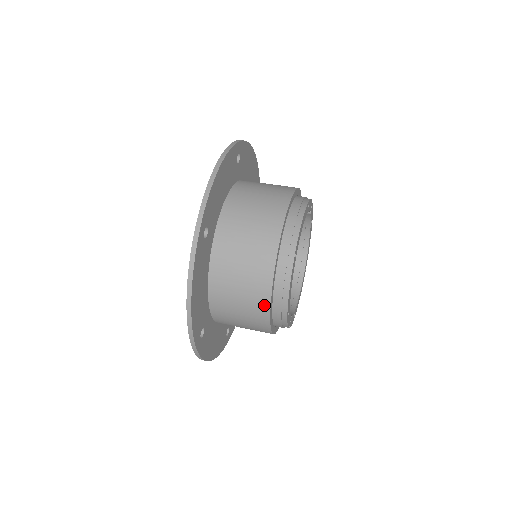
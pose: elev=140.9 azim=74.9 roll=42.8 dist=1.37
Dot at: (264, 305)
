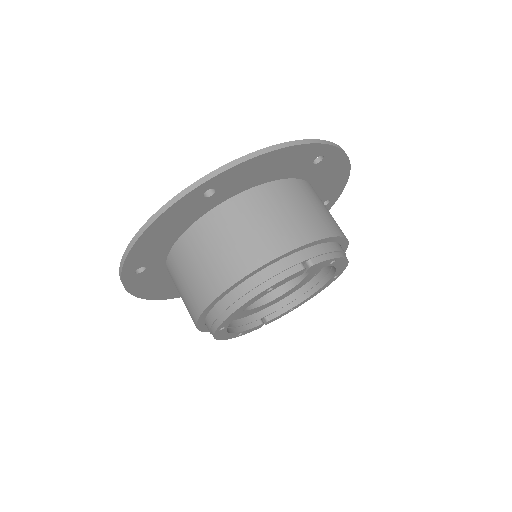
Dot at: occluded
